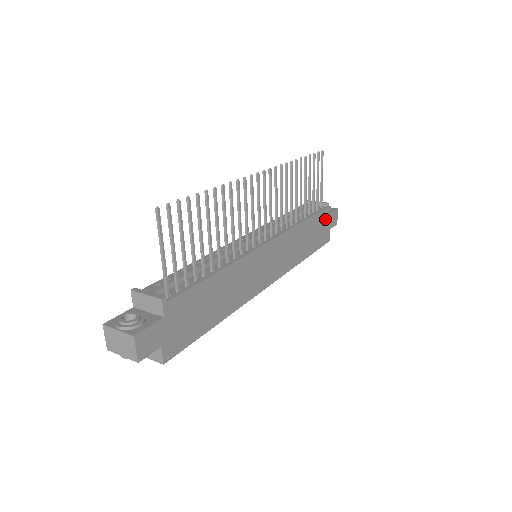
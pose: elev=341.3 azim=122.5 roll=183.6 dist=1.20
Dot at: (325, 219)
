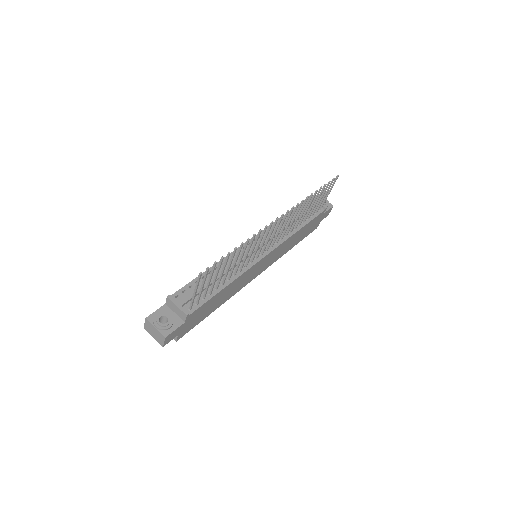
Dot at: (319, 218)
